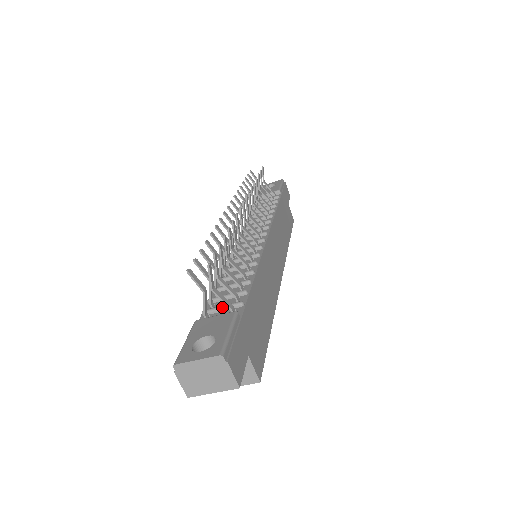
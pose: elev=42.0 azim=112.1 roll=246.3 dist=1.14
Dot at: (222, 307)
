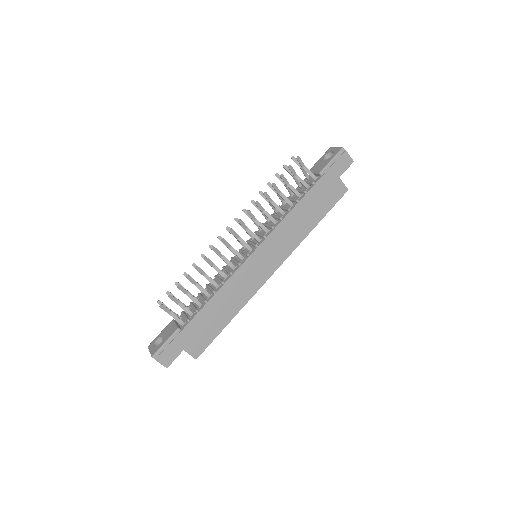
Dot at: (184, 317)
